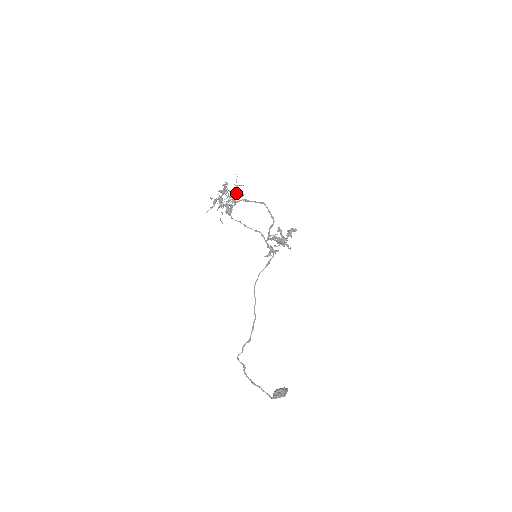
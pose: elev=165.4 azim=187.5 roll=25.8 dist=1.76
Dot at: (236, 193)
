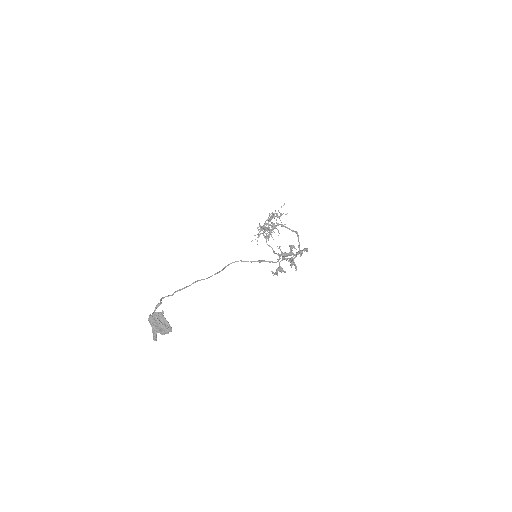
Dot at: (277, 217)
